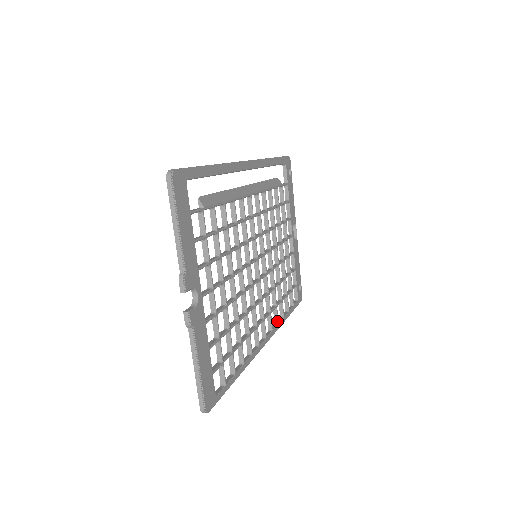
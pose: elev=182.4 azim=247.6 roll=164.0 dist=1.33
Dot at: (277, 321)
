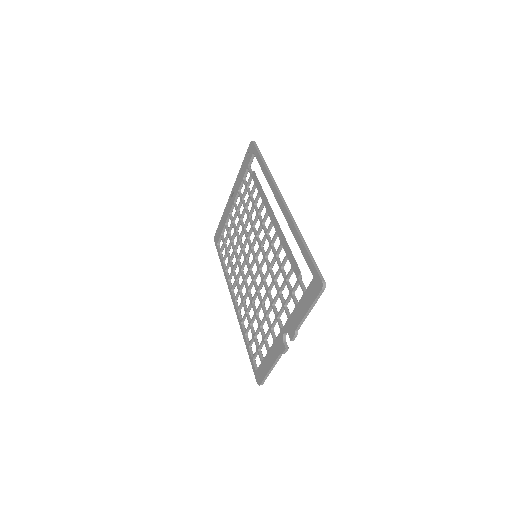
Dot at: occluded
